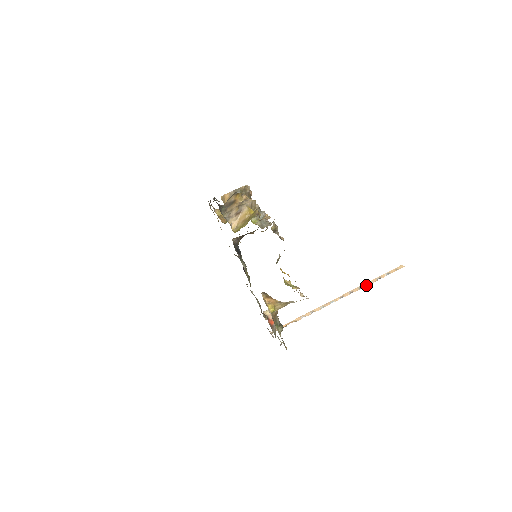
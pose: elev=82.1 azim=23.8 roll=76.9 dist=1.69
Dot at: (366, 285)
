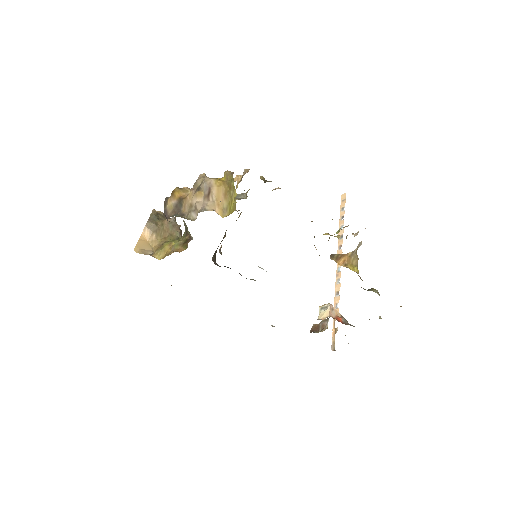
Dot at: (342, 231)
